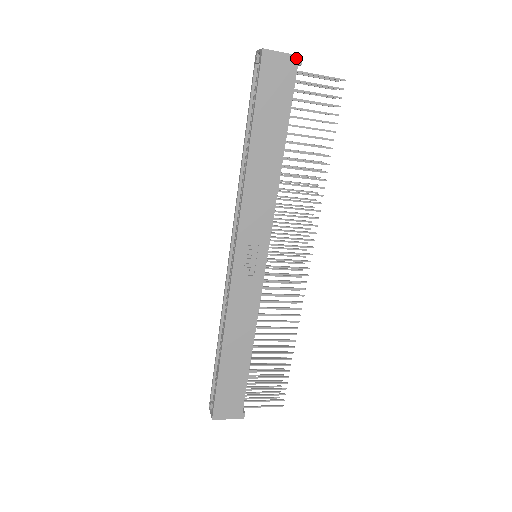
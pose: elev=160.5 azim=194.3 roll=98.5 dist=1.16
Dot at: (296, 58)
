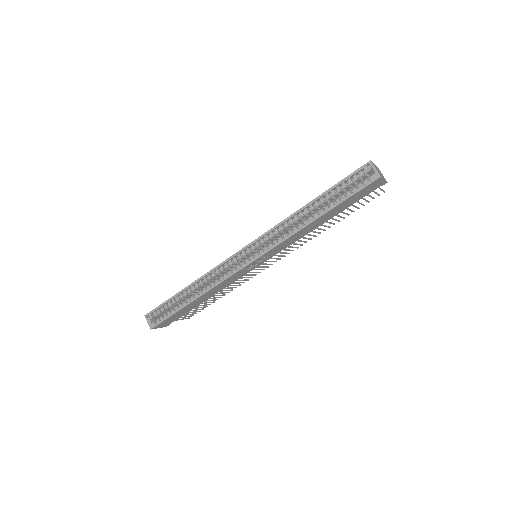
Dot at: (385, 183)
